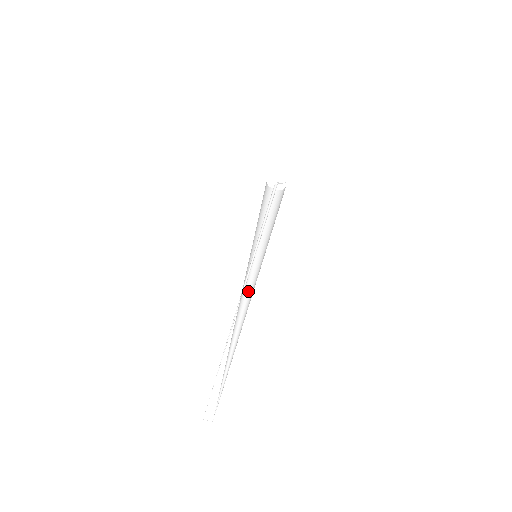
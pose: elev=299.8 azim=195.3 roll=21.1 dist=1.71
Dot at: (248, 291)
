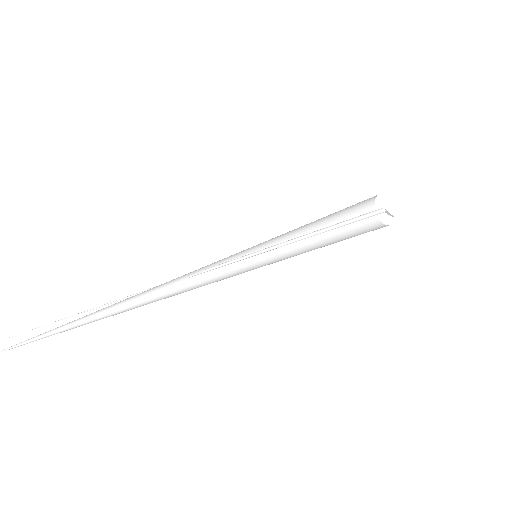
Dot at: (201, 281)
